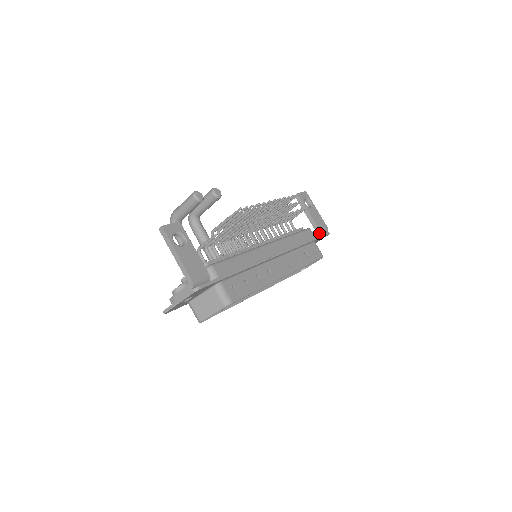
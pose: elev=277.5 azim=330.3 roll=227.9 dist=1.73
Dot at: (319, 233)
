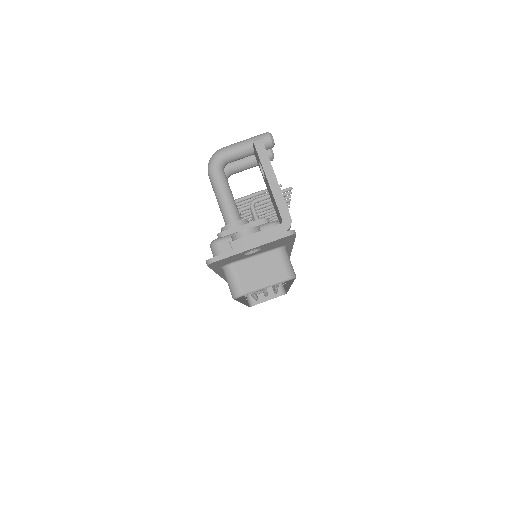
Dot at: occluded
